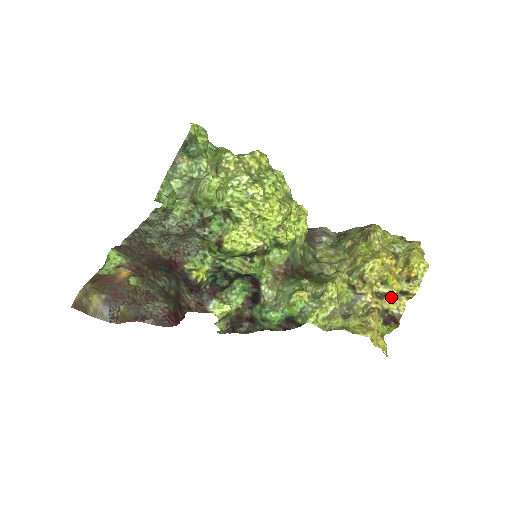
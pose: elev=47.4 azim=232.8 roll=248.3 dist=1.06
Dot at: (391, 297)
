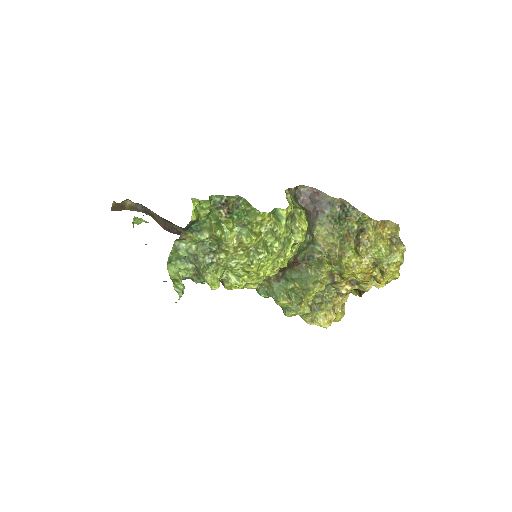
Dot at: (361, 285)
